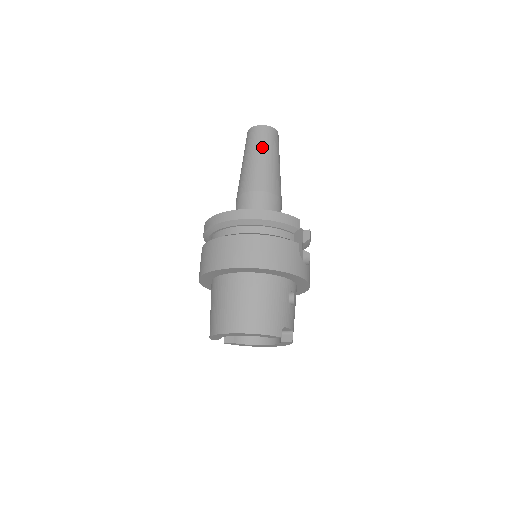
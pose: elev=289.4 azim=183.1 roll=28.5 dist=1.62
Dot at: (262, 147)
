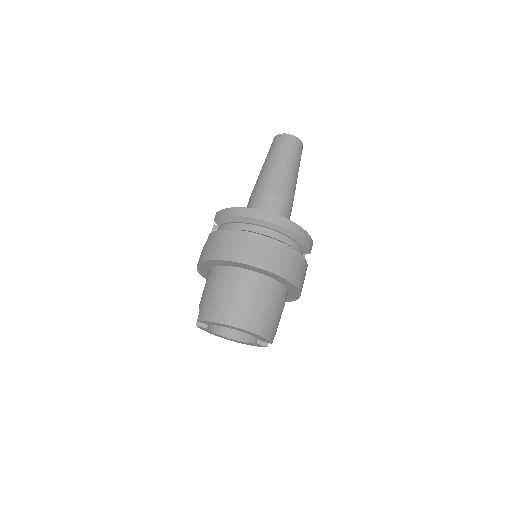
Dot at: (294, 159)
